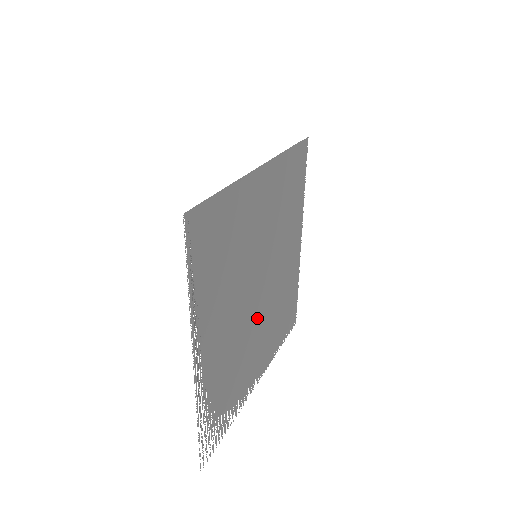
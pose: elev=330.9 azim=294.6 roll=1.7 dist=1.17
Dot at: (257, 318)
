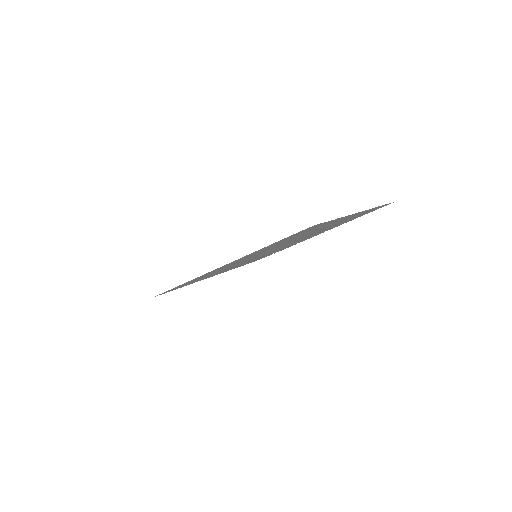
Dot at: occluded
